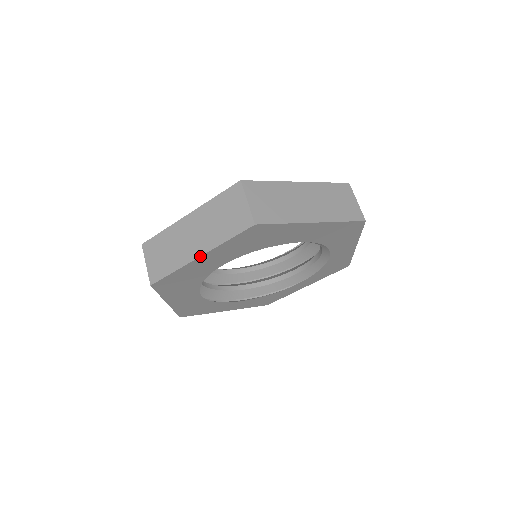
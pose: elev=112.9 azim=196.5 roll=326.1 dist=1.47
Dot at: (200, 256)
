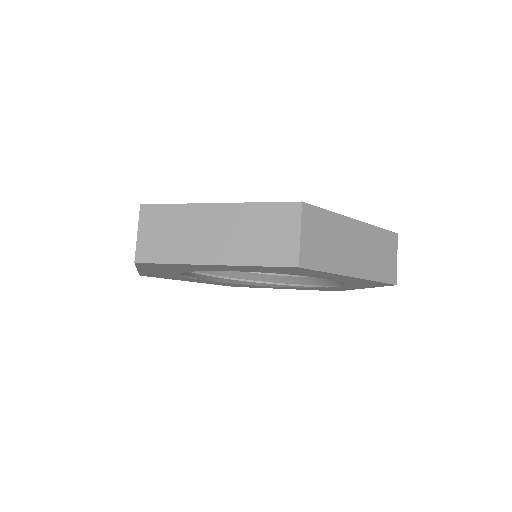
Dot at: (137, 269)
